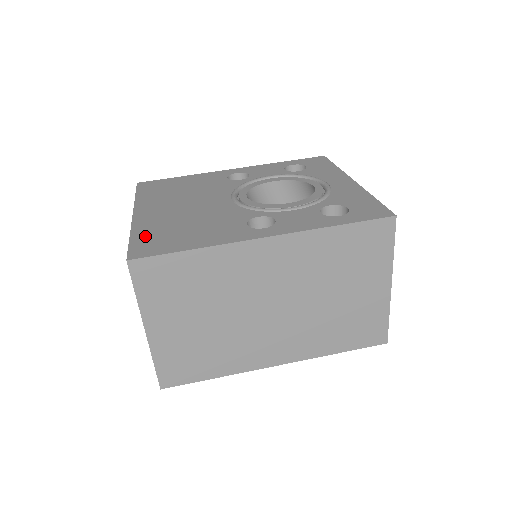
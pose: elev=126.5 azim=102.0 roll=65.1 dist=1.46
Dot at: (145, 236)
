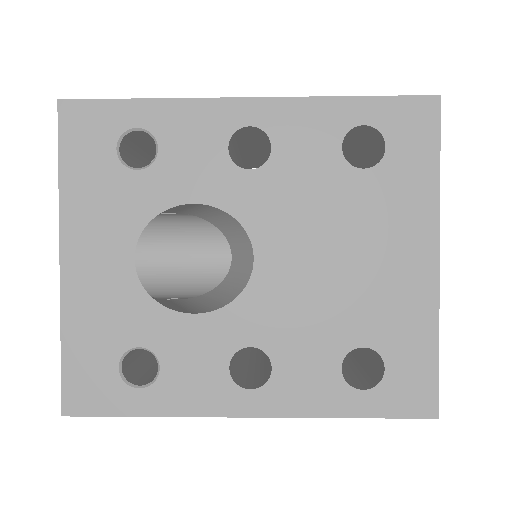
Dot at: occluded
